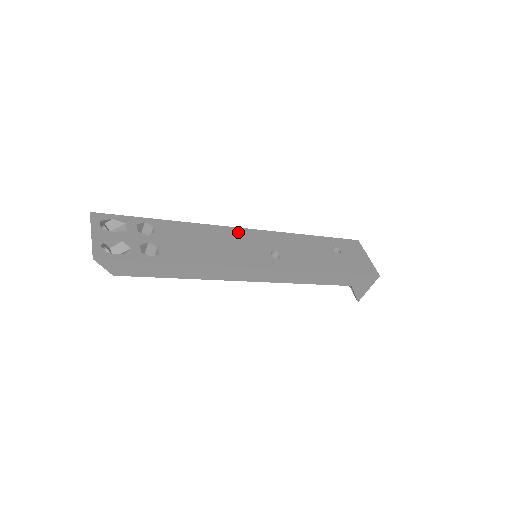
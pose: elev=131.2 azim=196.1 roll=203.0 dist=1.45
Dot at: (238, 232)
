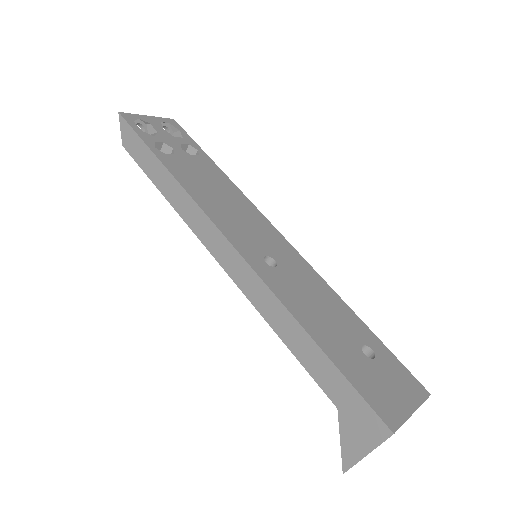
Dot at: (266, 224)
